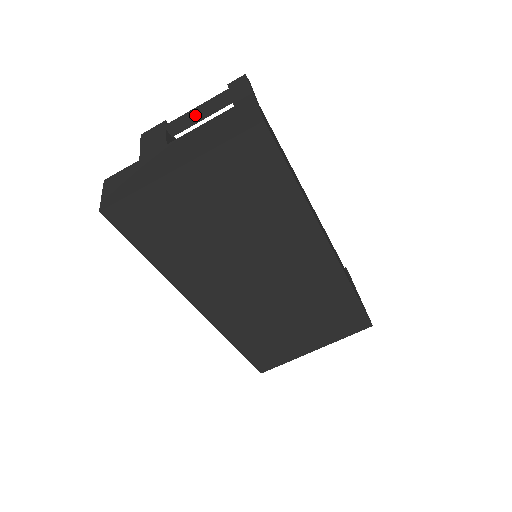
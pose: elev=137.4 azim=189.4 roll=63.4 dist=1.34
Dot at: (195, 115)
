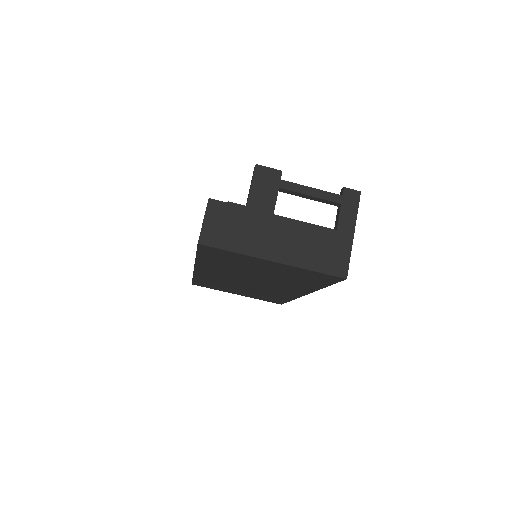
Dot at: (306, 195)
